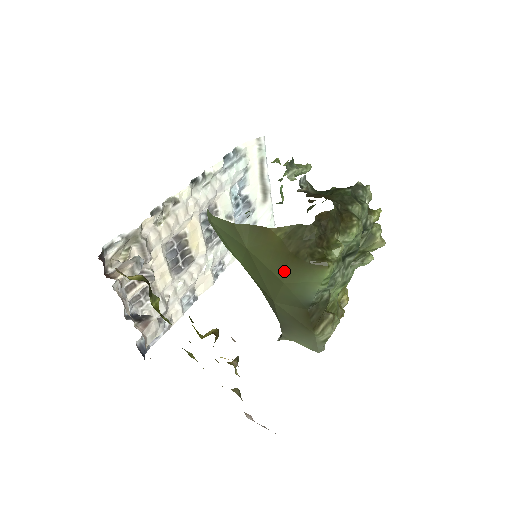
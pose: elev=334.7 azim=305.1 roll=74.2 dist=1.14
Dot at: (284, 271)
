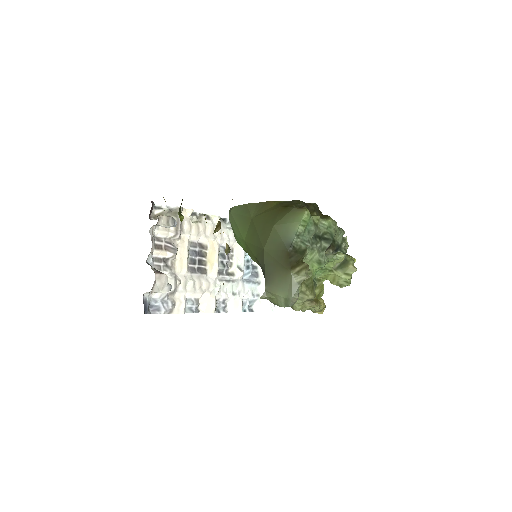
Dot at: (275, 218)
